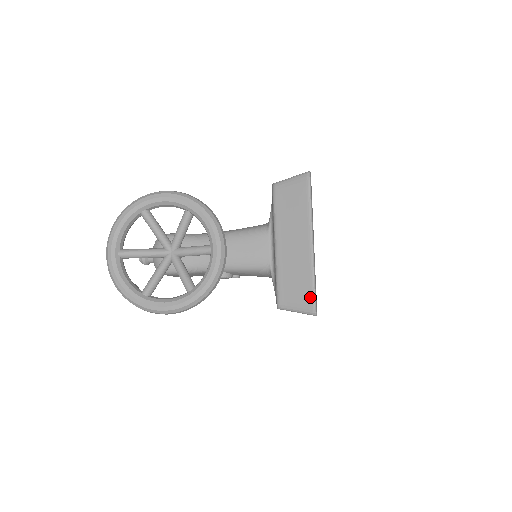
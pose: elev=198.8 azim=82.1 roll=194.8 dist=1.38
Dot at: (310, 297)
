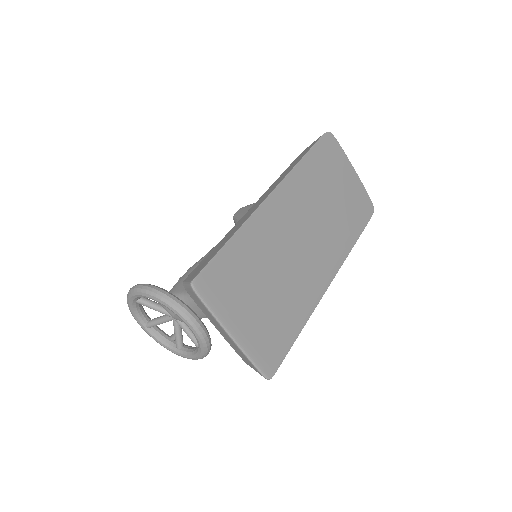
Dot at: (256, 370)
